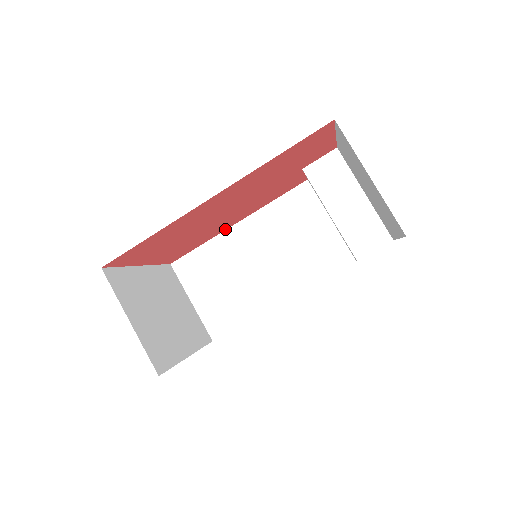
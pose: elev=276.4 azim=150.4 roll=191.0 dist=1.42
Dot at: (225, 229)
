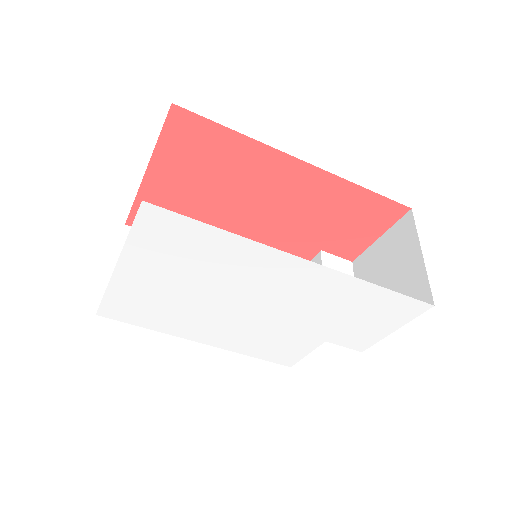
Dot at: occluded
